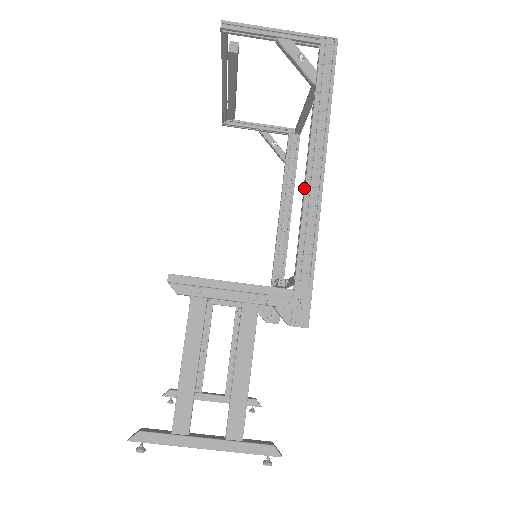
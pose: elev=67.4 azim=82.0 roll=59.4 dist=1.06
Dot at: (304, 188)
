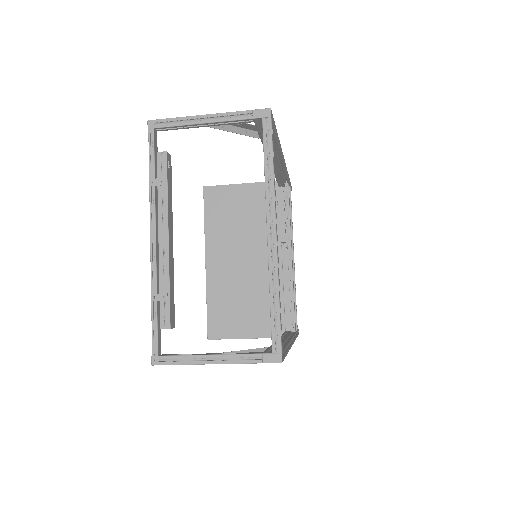
Dot at: occluded
